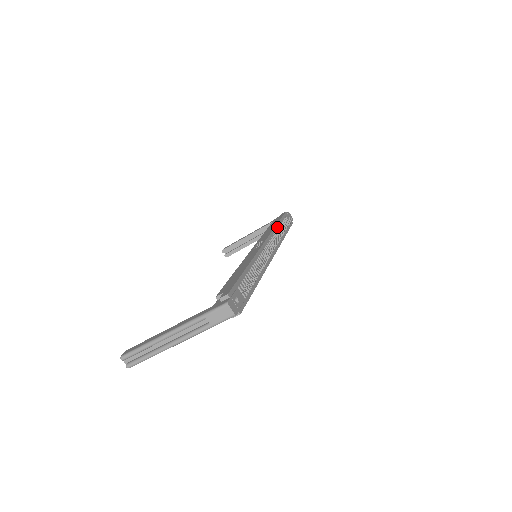
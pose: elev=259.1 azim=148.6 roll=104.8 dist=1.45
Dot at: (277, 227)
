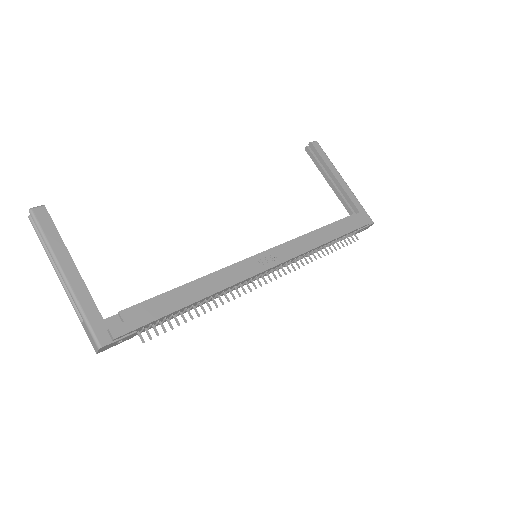
Dot at: (322, 245)
